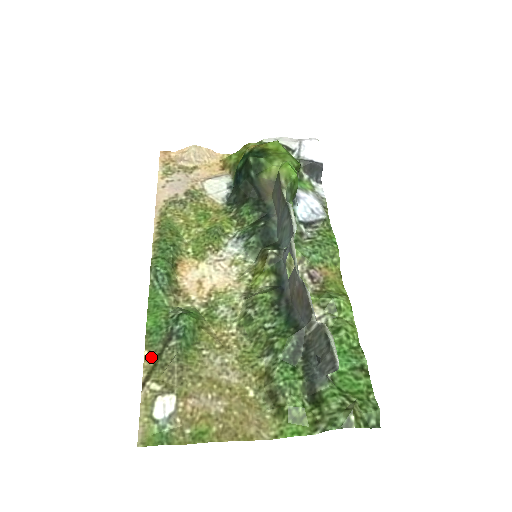
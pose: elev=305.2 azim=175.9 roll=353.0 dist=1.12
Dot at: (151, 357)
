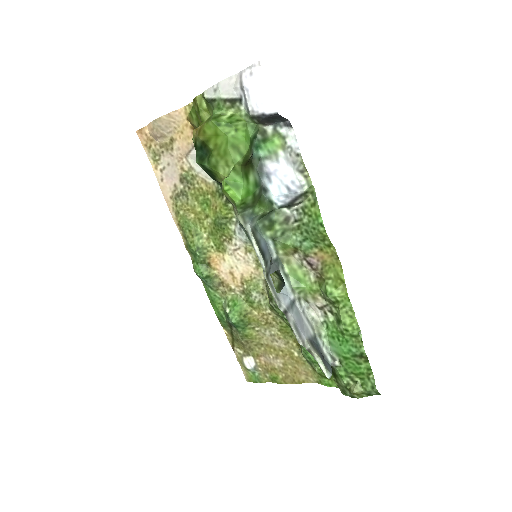
Dot at: (228, 333)
